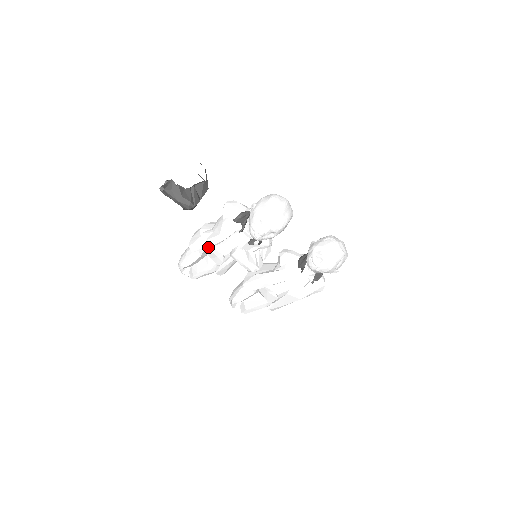
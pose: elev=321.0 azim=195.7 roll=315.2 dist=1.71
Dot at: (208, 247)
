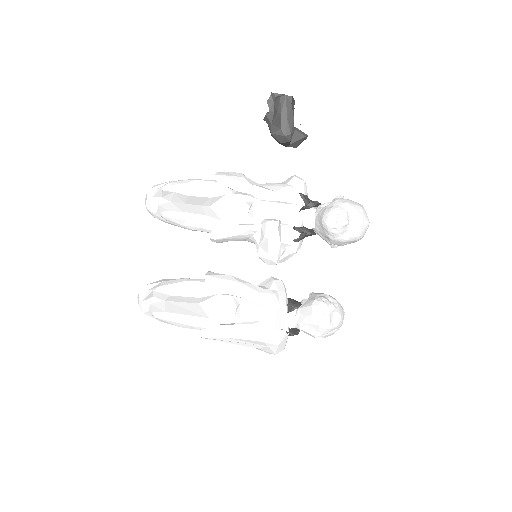
Dot at: (241, 194)
